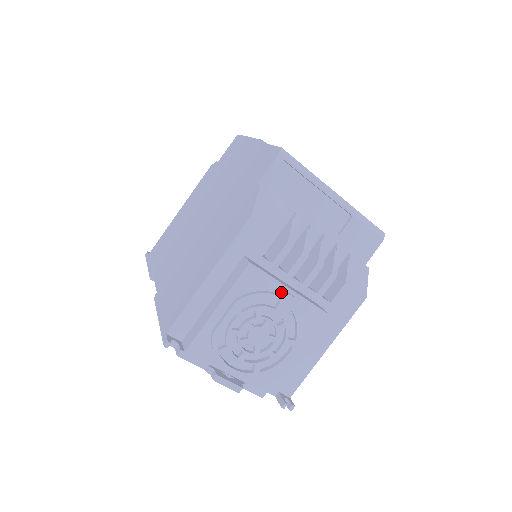
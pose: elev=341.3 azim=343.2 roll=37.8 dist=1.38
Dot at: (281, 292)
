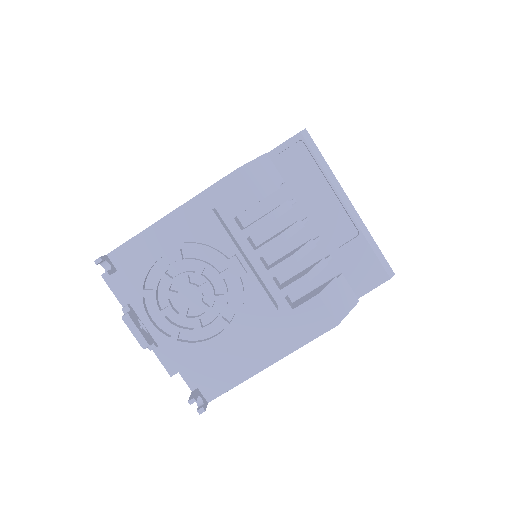
Dot at: (232, 257)
